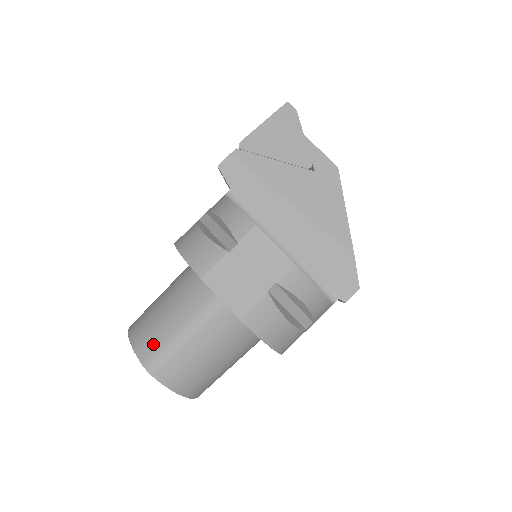
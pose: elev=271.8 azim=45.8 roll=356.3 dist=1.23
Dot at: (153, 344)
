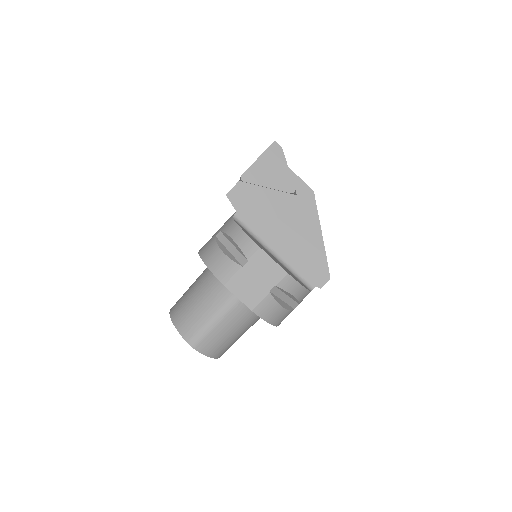
Dot at: (192, 328)
